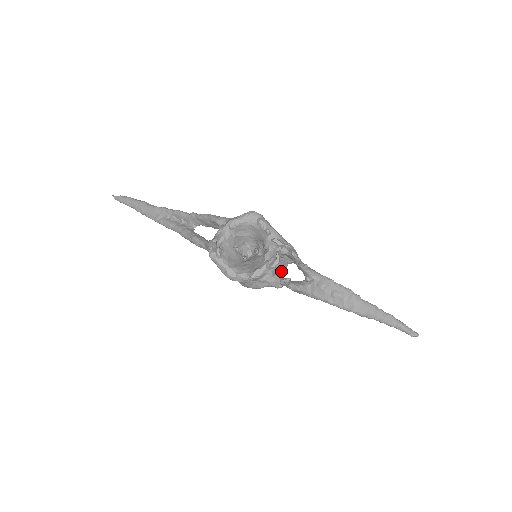
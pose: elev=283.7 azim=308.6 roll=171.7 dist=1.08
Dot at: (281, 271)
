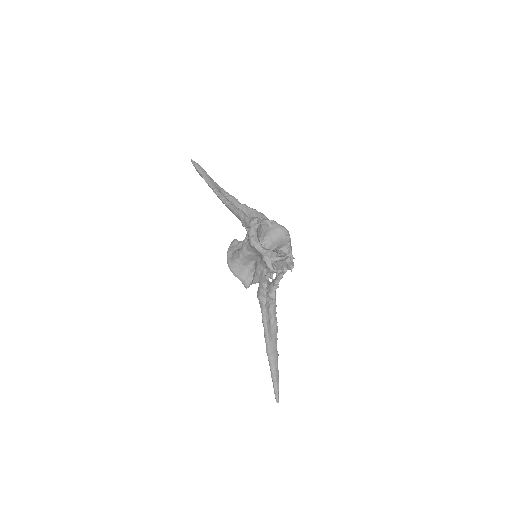
Dot at: (255, 280)
